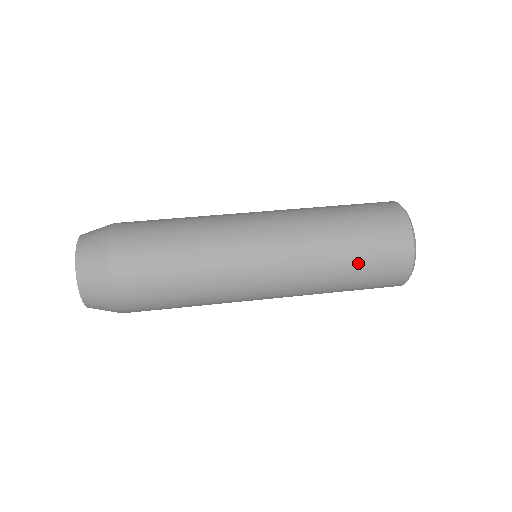
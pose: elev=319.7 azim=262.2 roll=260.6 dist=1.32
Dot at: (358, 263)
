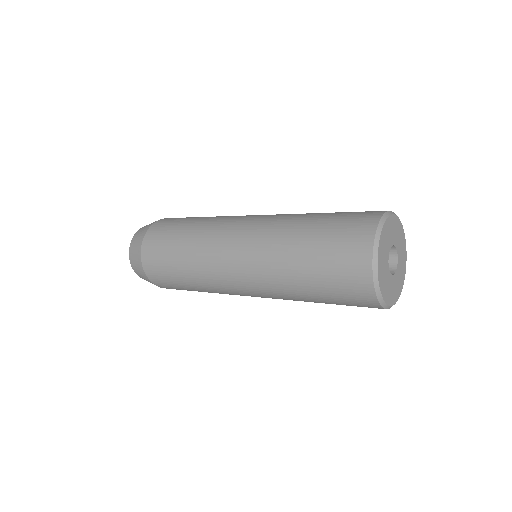
Dot at: (315, 284)
